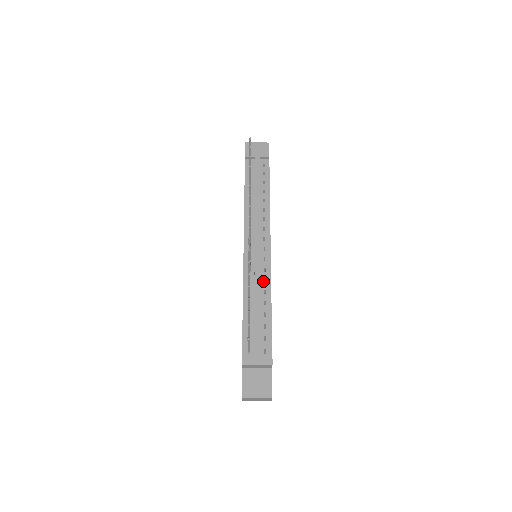
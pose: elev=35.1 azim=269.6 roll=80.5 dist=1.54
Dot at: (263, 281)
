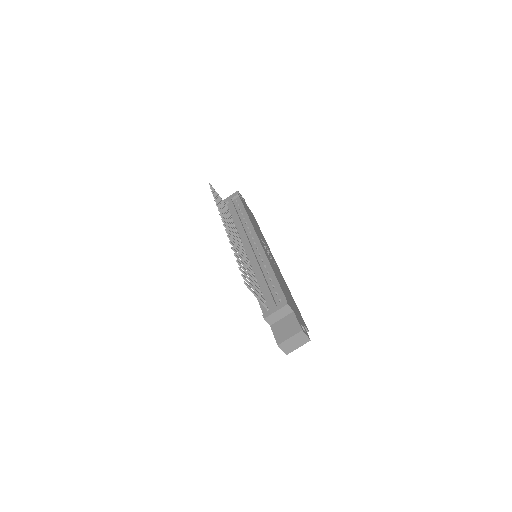
Dot at: (261, 261)
